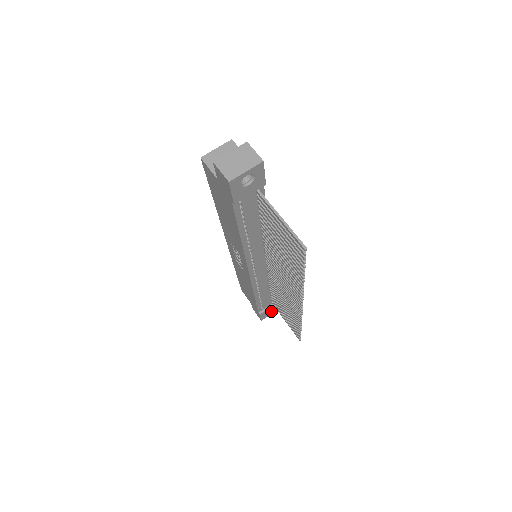
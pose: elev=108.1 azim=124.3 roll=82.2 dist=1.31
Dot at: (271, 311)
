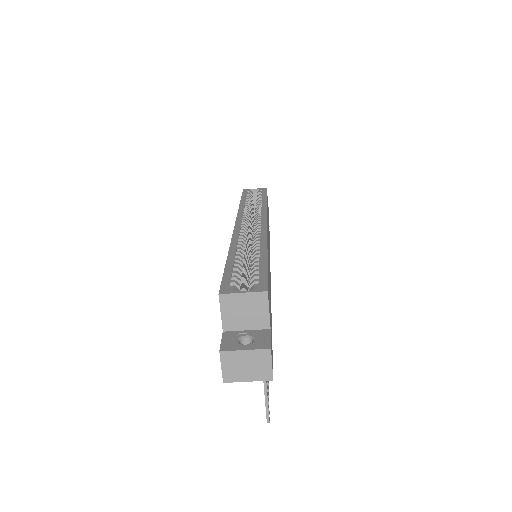
Dot at: occluded
